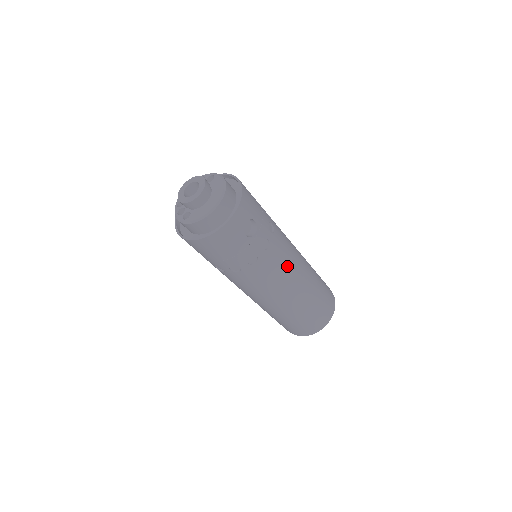
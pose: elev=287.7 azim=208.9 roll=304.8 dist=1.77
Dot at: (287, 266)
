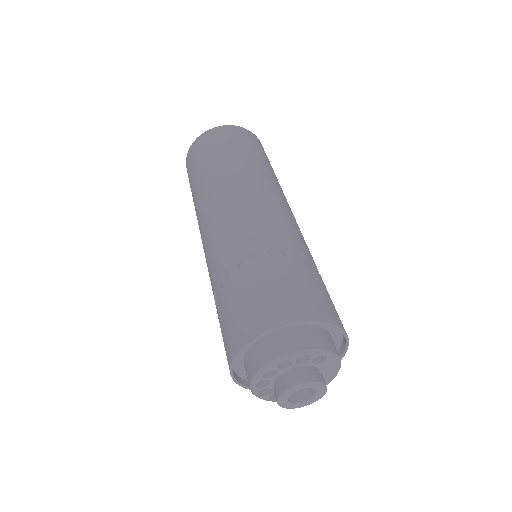
Dot at: occluded
